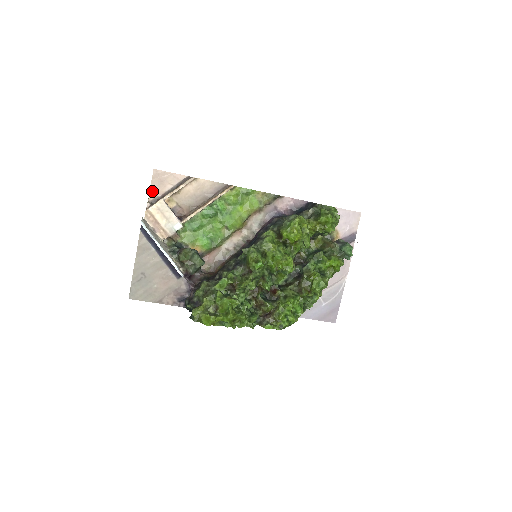
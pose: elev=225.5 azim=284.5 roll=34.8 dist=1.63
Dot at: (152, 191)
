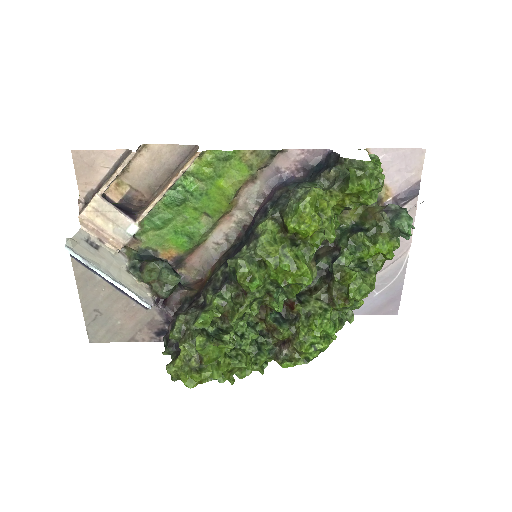
Dot at: (81, 183)
